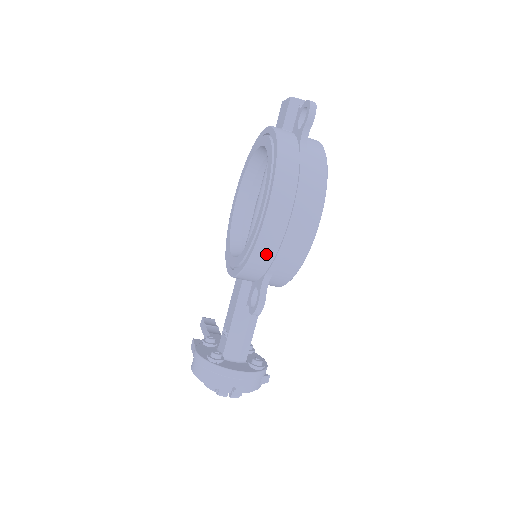
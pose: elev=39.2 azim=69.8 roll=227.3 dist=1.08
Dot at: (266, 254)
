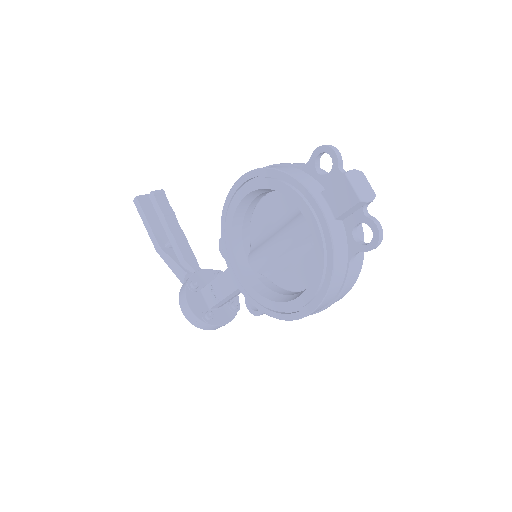
Dot at: occluded
